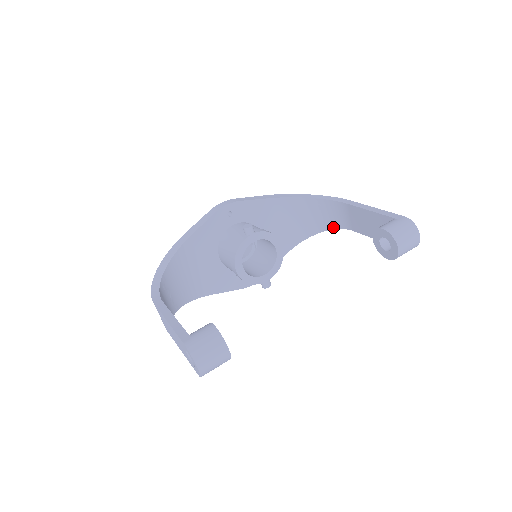
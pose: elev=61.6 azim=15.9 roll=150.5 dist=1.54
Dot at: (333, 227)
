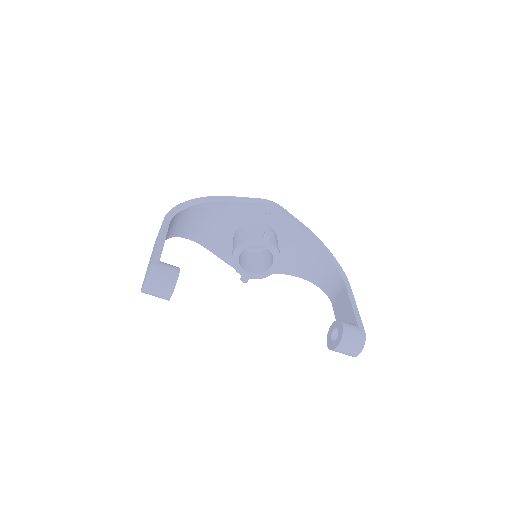
Dot at: (324, 289)
